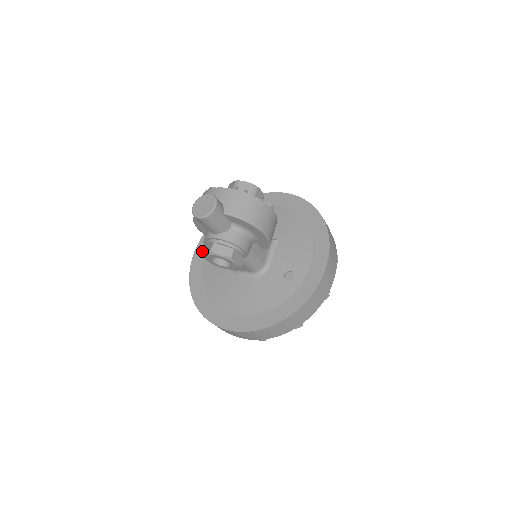
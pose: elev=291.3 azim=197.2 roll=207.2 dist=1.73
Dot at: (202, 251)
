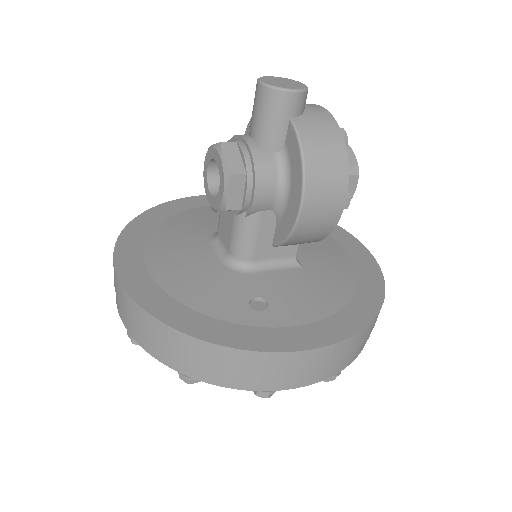
Dot at: occluded
